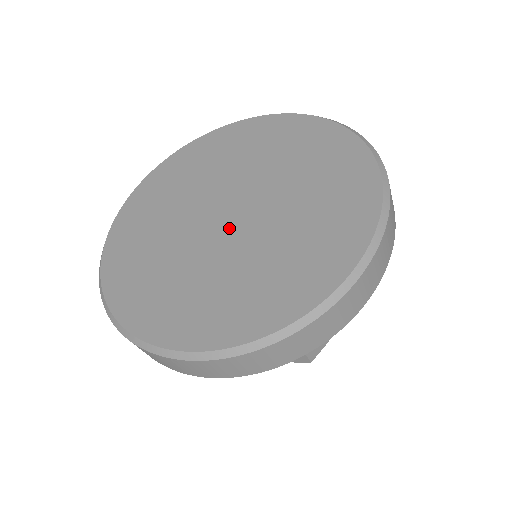
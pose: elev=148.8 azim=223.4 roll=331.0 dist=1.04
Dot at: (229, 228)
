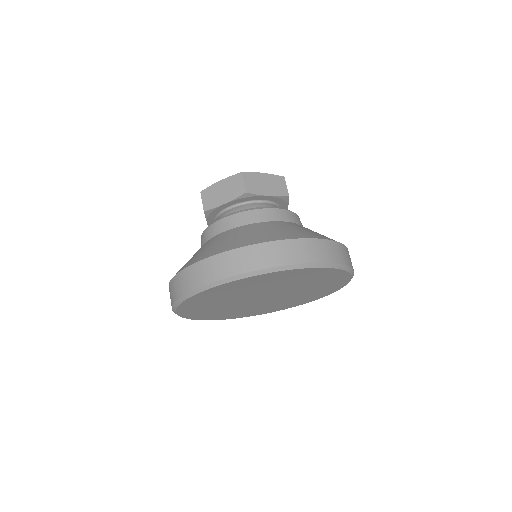
Dot at: (273, 298)
